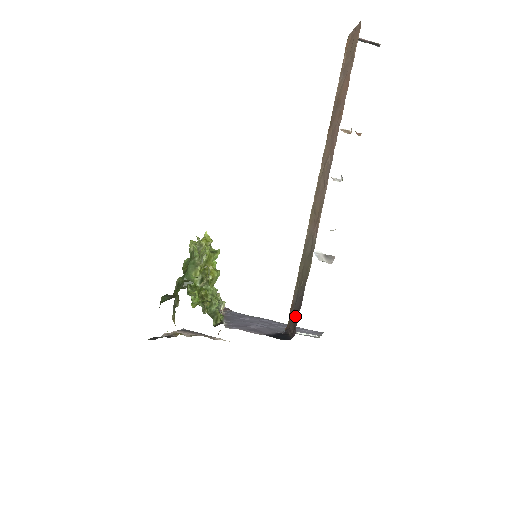
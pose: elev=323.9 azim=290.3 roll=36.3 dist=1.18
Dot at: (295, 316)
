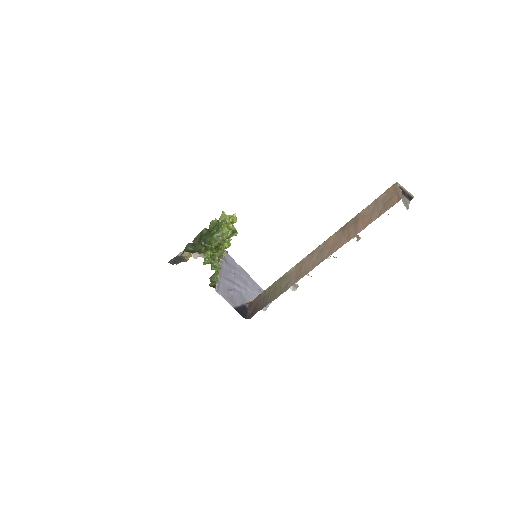
Dot at: (256, 308)
